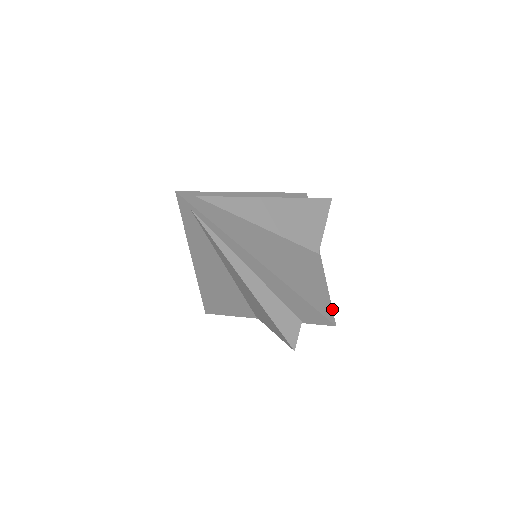
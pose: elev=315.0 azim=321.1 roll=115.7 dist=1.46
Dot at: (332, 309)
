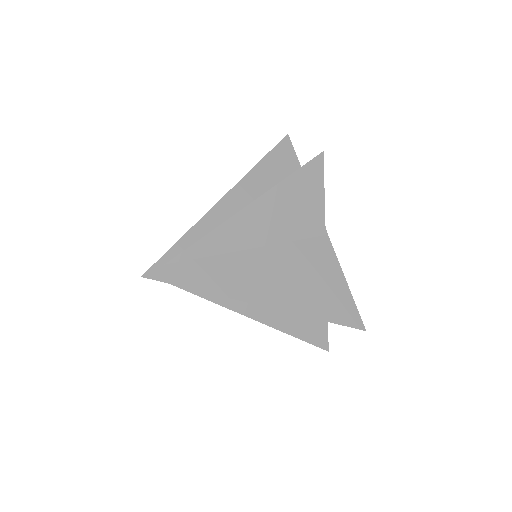
Dot at: (357, 310)
